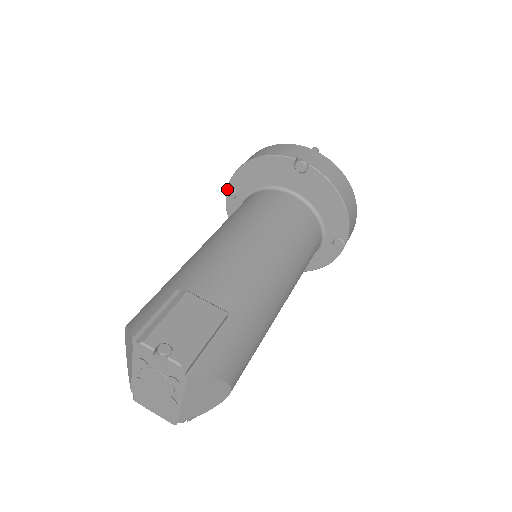
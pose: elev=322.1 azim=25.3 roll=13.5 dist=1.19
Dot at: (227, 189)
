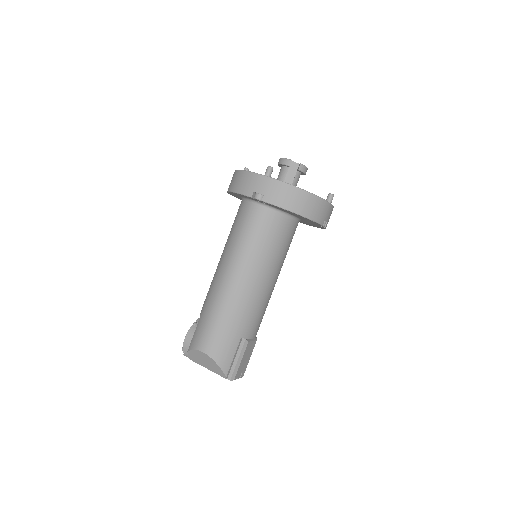
Dot at: (258, 200)
